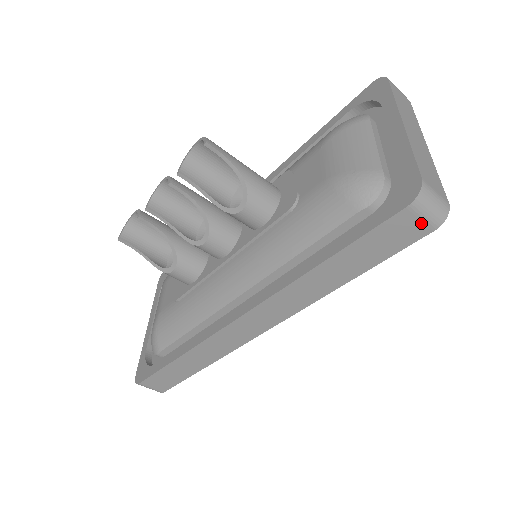
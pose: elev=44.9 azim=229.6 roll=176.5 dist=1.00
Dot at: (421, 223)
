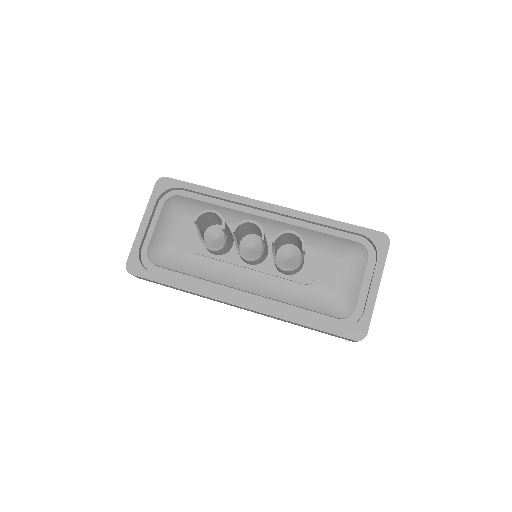
Dot at: (352, 341)
